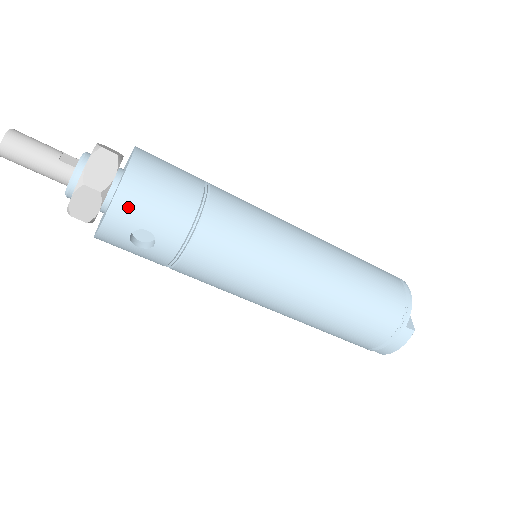
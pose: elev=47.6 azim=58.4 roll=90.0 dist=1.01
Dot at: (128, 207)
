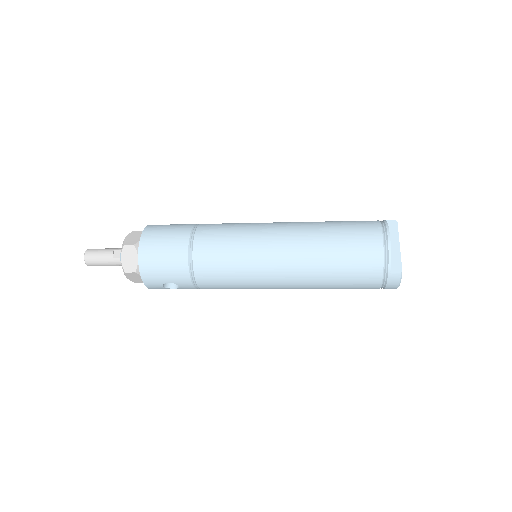
Dot at: (150, 276)
